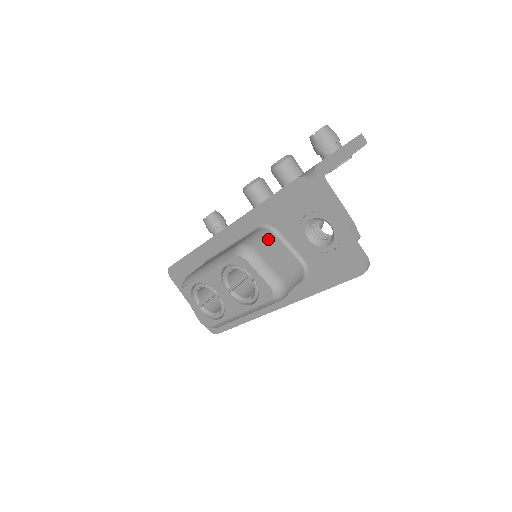
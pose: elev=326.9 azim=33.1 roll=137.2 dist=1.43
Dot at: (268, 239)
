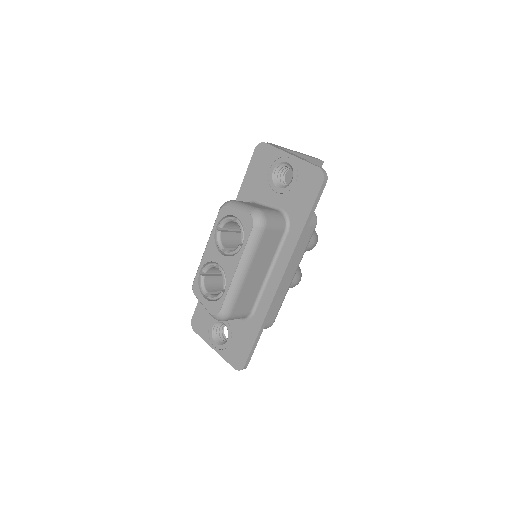
Dot at: (248, 202)
